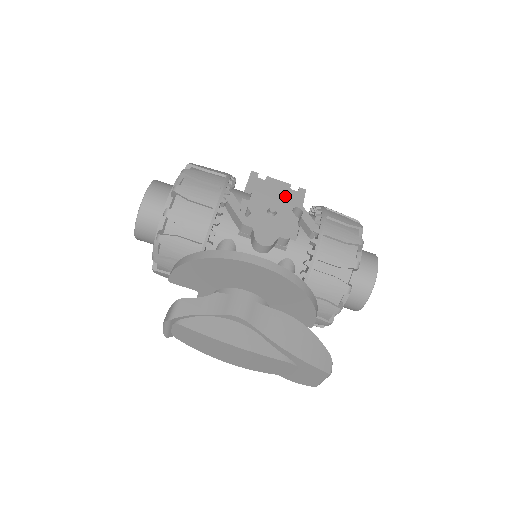
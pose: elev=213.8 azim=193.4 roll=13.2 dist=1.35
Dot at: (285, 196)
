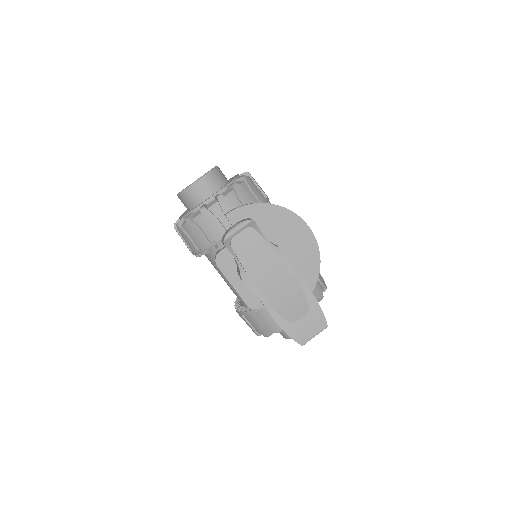
Dot at: occluded
